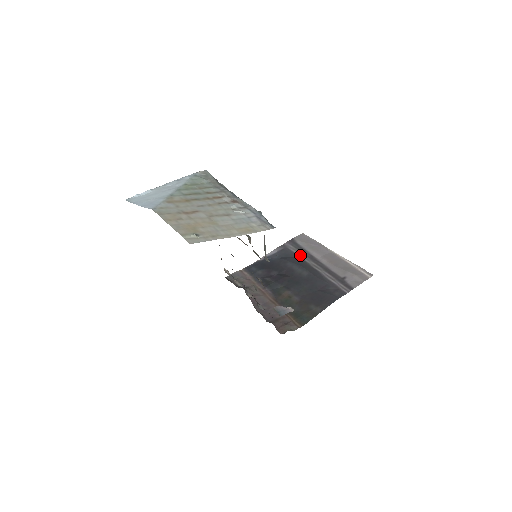
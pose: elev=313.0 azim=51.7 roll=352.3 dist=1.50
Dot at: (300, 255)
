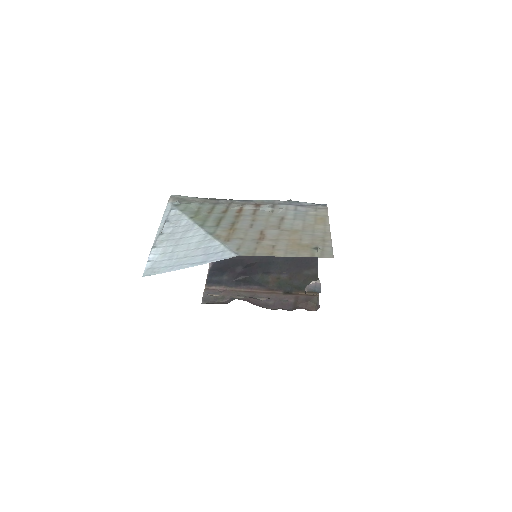
Dot at: occluded
